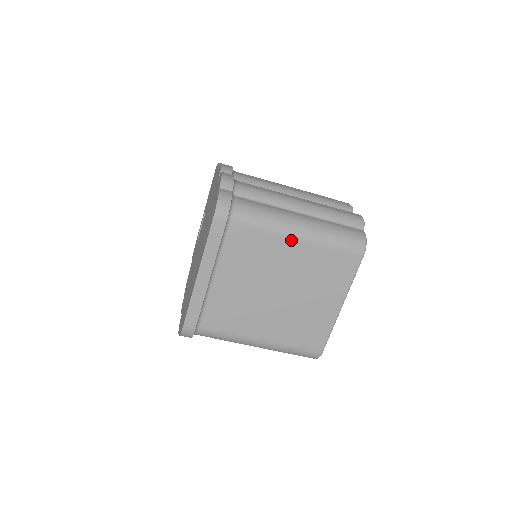
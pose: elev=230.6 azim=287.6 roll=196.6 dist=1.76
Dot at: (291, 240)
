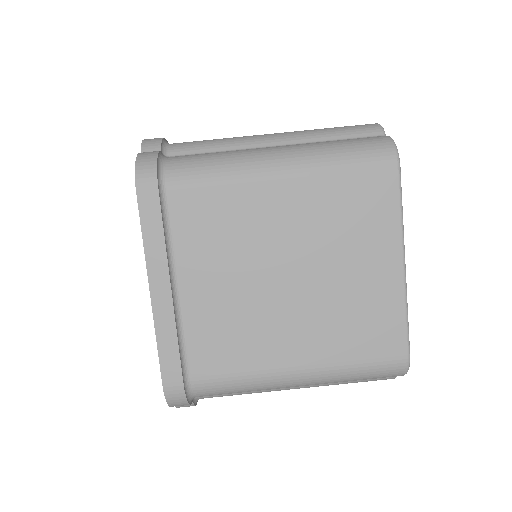
Dot at: (271, 182)
